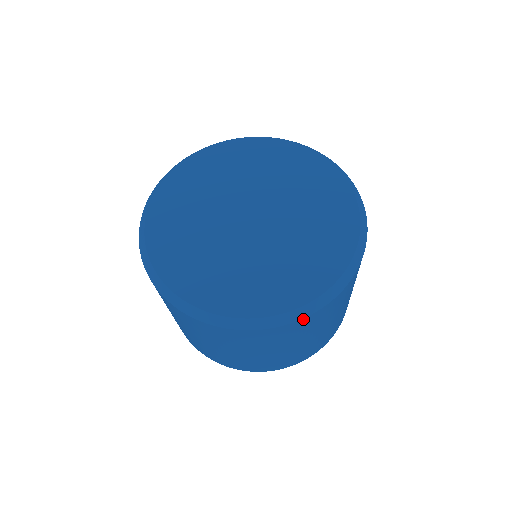
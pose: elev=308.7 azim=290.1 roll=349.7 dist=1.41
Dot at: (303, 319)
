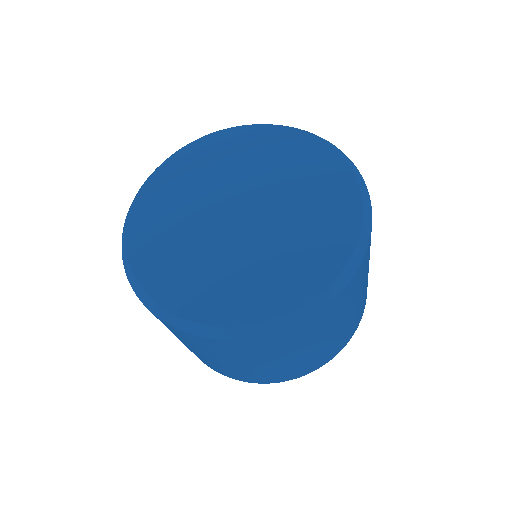
Dot at: (237, 340)
